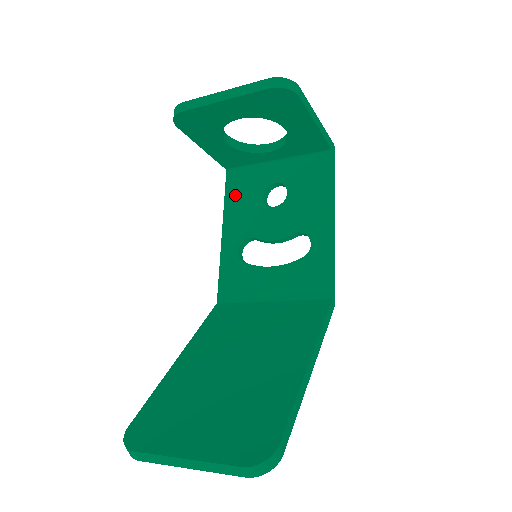
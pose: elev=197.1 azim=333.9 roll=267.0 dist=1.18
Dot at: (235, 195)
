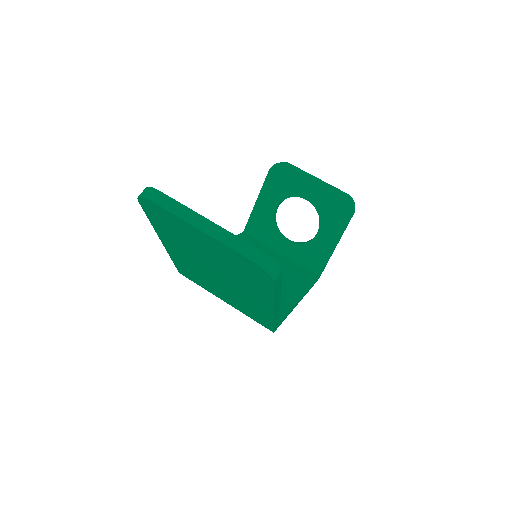
Dot at: occluded
